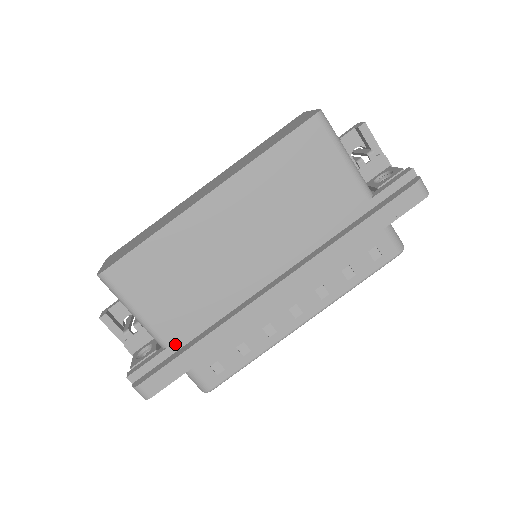
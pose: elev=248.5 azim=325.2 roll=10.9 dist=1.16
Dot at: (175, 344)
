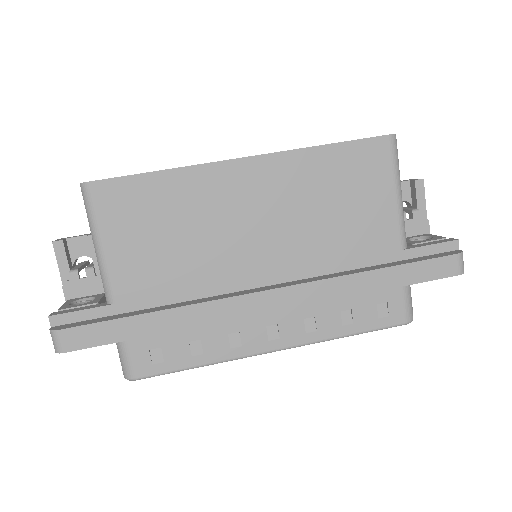
Dot at: (124, 304)
